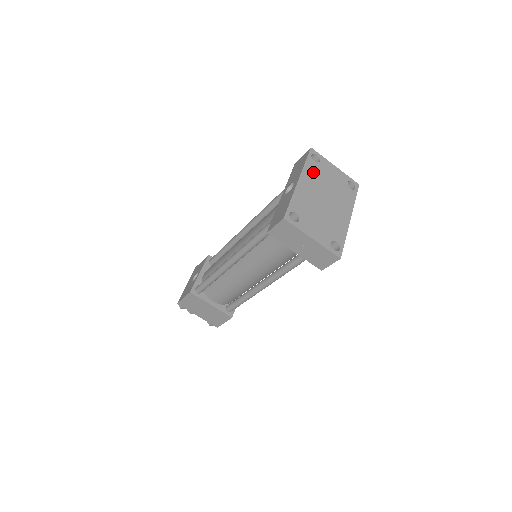
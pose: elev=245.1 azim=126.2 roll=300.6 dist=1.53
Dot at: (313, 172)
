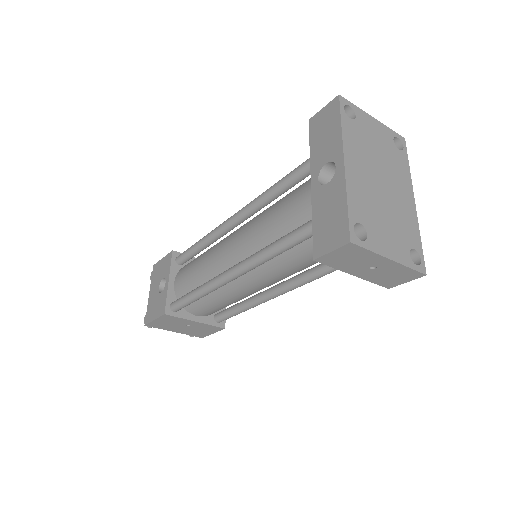
Dot at: (355, 139)
